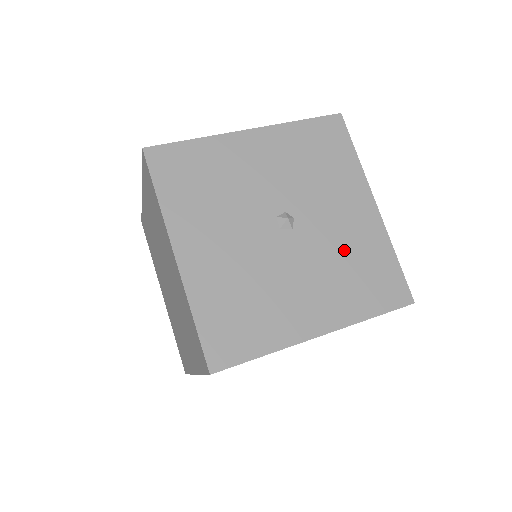
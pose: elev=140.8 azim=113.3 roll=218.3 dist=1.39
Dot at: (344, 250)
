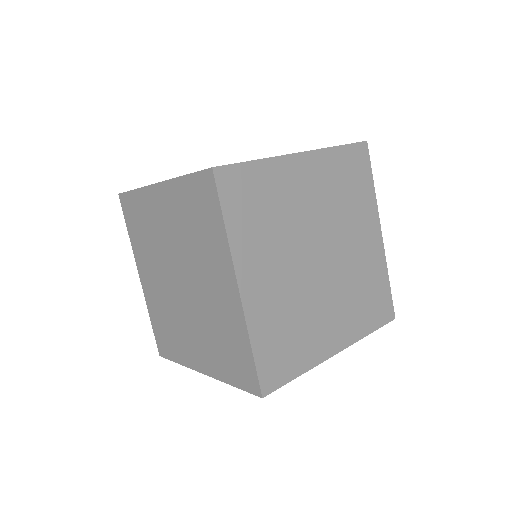
Dot at: occluded
